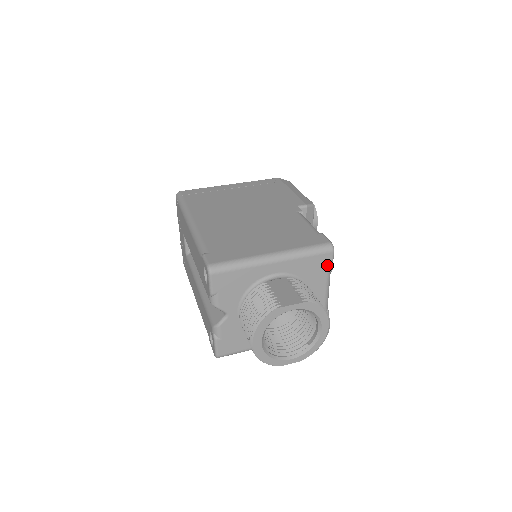
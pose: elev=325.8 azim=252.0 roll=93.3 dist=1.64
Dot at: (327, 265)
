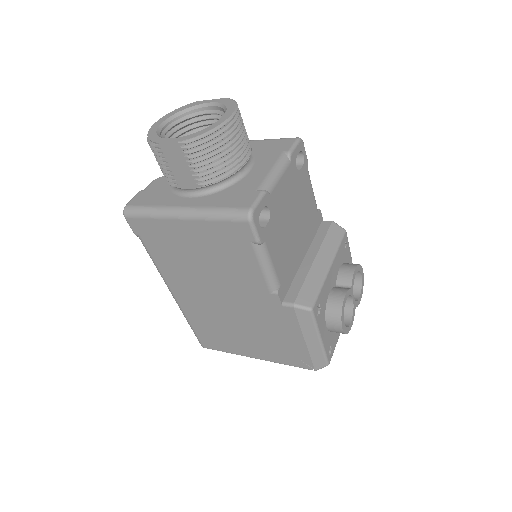
Dot at: (286, 147)
